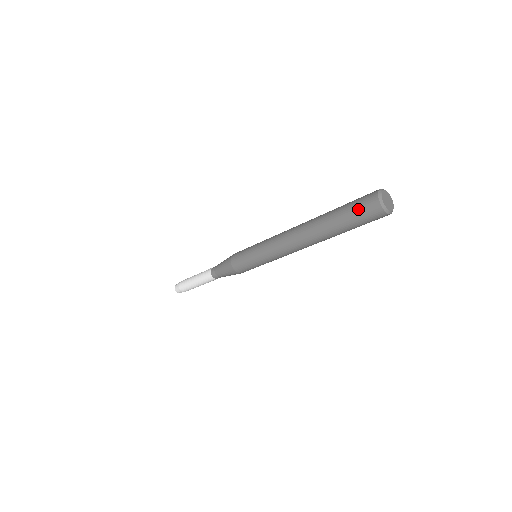
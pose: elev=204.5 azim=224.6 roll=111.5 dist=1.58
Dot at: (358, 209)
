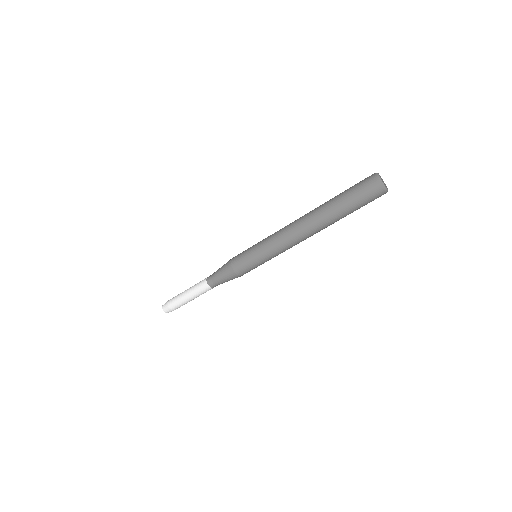
Dot at: (358, 186)
